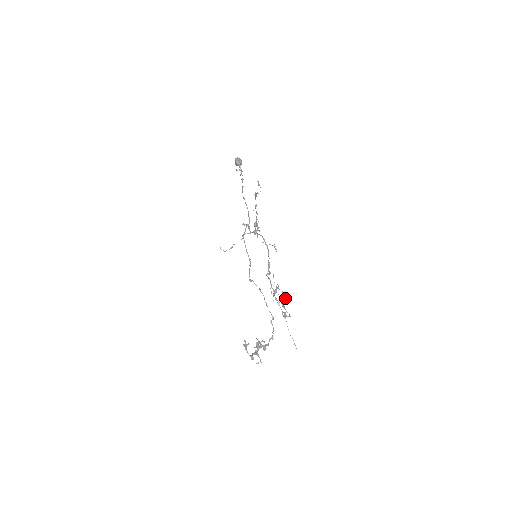
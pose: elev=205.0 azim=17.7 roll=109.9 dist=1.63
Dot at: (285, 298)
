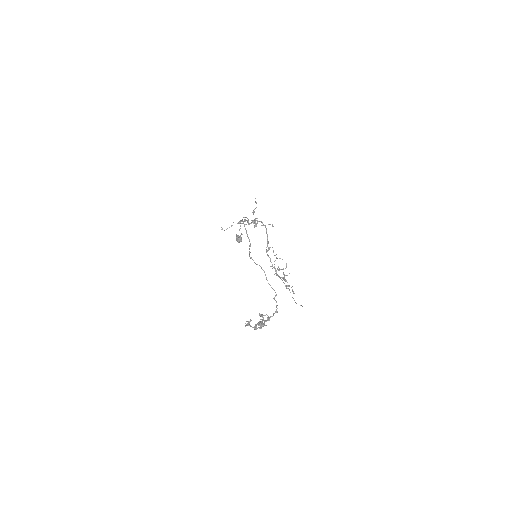
Dot at: (286, 275)
